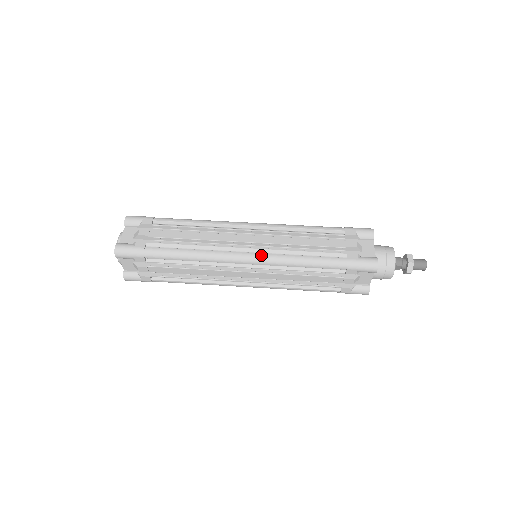
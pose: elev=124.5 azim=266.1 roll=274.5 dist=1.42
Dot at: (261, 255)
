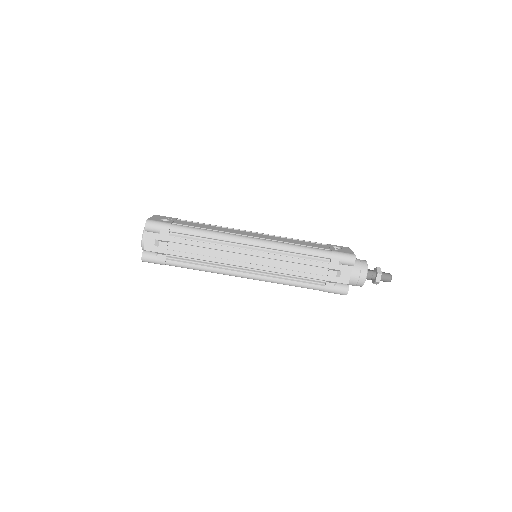
Dot at: (258, 277)
